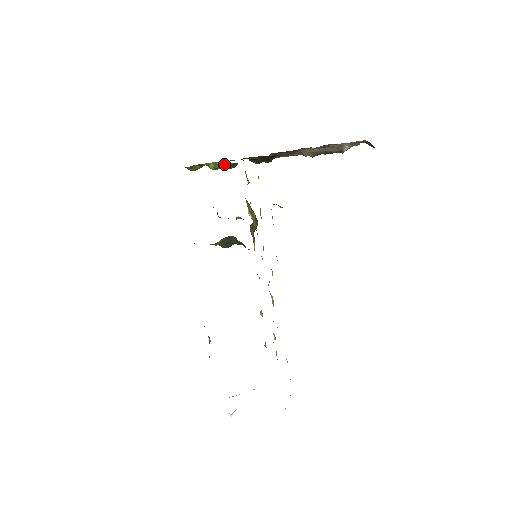
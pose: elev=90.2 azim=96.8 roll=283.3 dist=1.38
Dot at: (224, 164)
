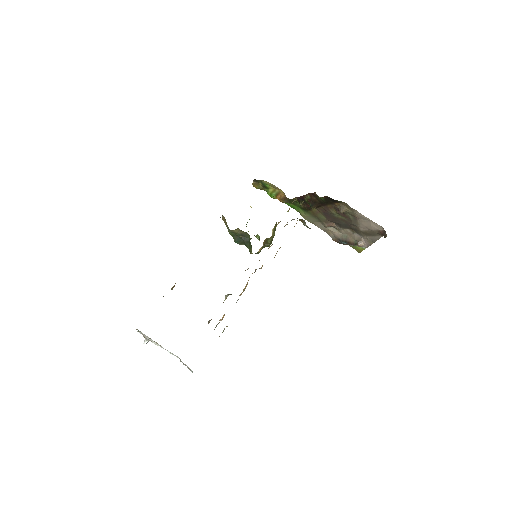
Dot at: (279, 194)
